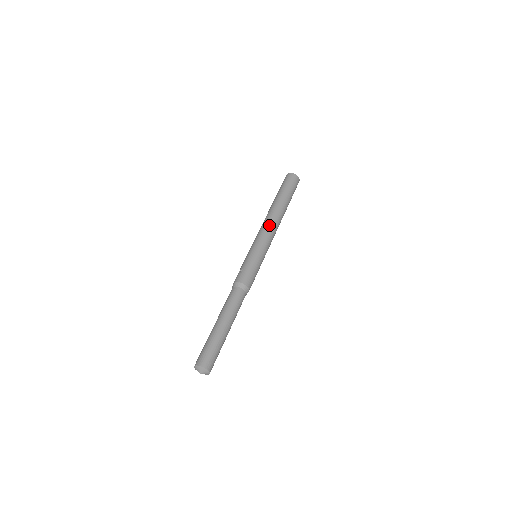
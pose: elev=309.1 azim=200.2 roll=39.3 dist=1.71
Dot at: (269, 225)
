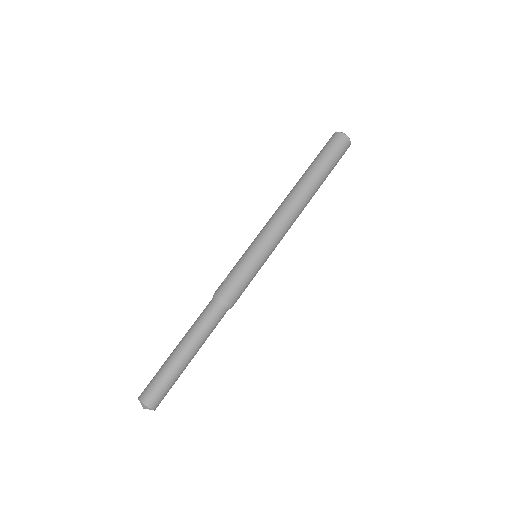
Dot at: (282, 213)
